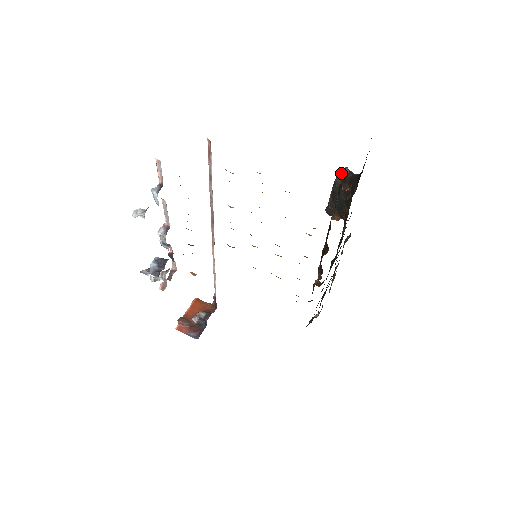
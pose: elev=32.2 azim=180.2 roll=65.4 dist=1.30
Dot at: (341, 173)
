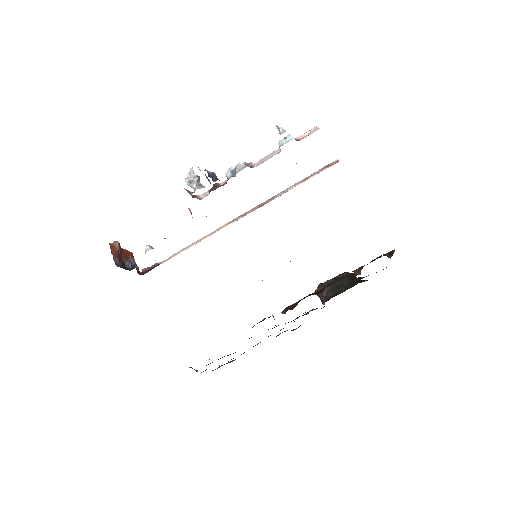
Dot at: (352, 273)
